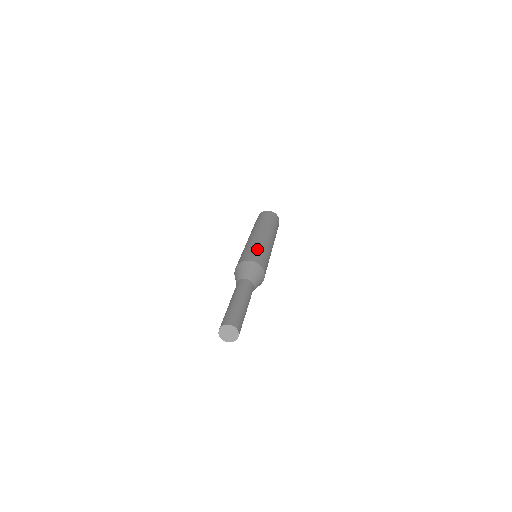
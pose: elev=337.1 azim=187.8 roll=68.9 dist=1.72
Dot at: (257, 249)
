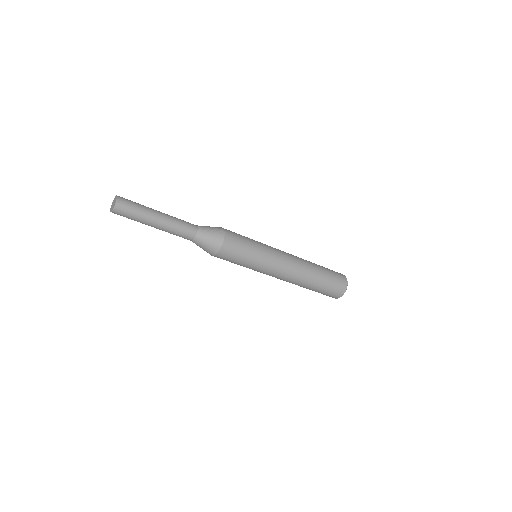
Dot at: (249, 238)
